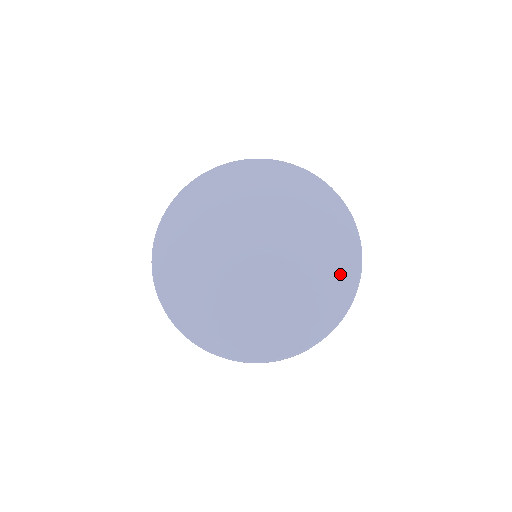
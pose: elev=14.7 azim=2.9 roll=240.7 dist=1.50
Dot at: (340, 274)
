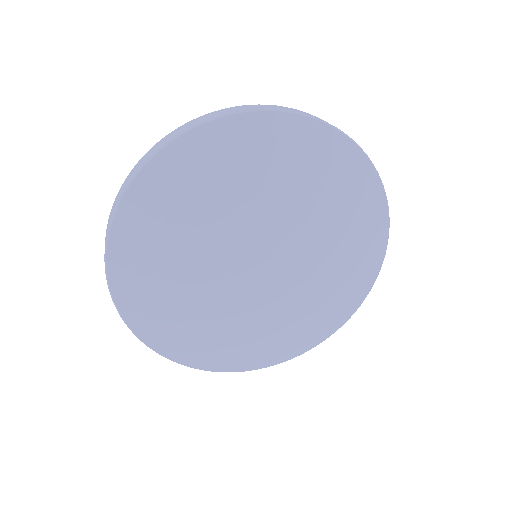
Dot at: (364, 211)
